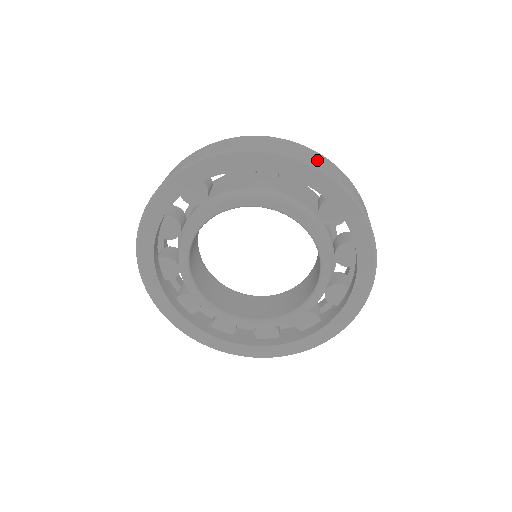
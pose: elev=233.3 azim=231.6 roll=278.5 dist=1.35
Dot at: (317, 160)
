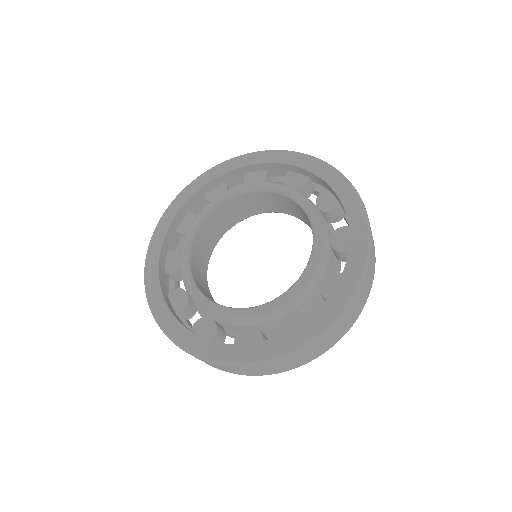
Dot at: occluded
